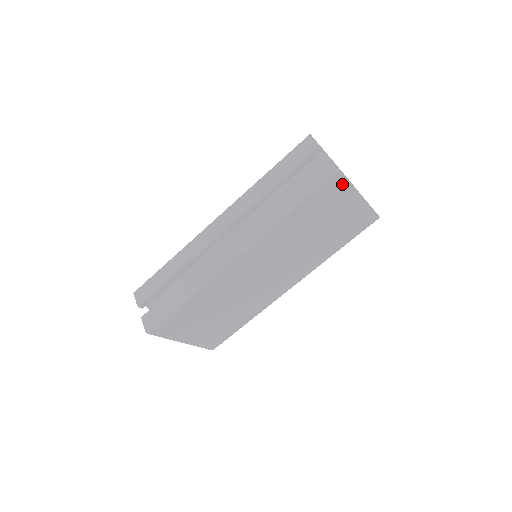
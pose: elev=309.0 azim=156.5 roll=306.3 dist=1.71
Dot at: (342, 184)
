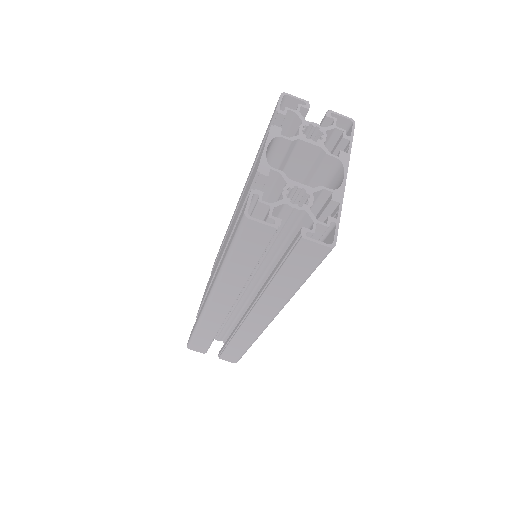
Dot at: occluded
